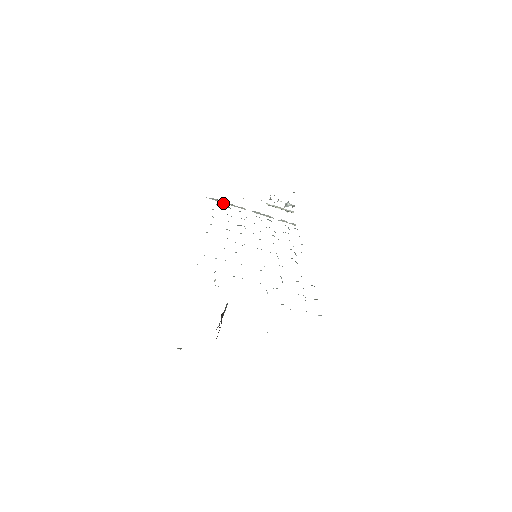
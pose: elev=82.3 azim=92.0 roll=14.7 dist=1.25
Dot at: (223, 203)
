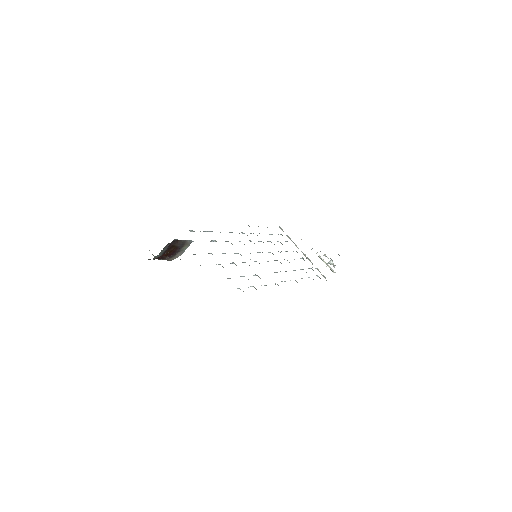
Dot at: occluded
